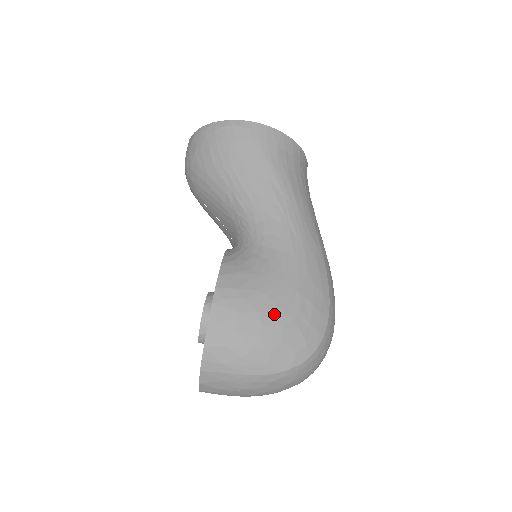
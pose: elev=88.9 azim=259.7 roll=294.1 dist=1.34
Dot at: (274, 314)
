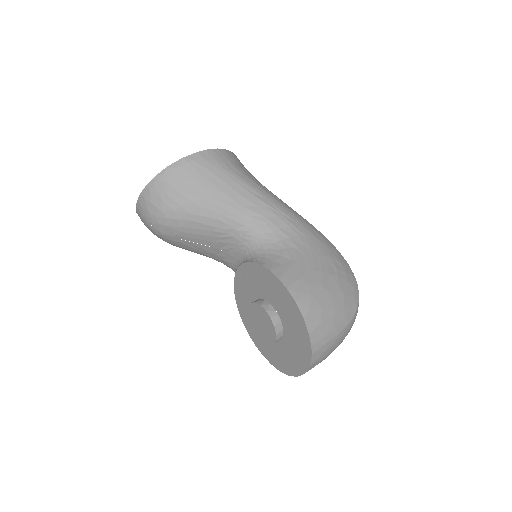
Dot at: (329, 280)
